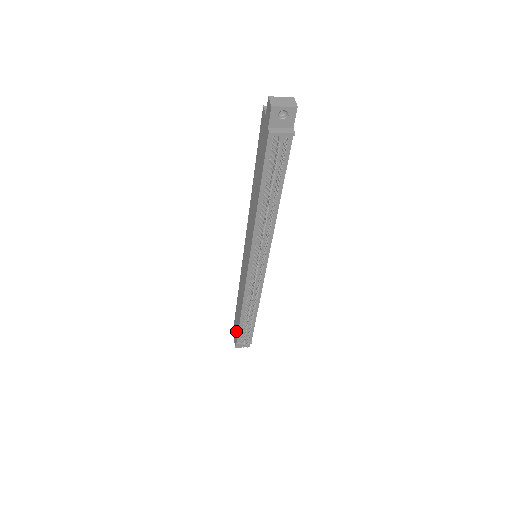
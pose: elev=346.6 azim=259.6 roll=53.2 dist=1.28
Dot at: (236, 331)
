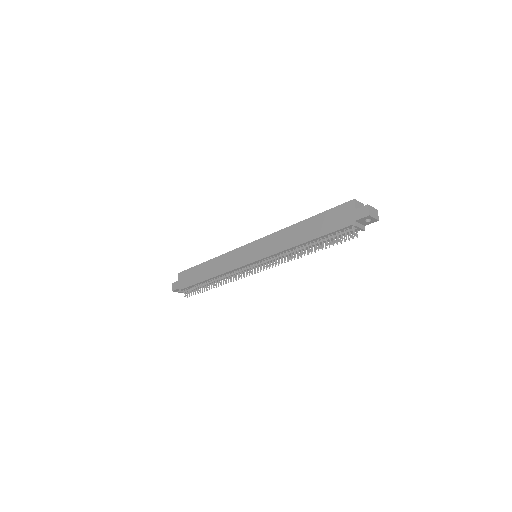
Dot at: (184, 282)
